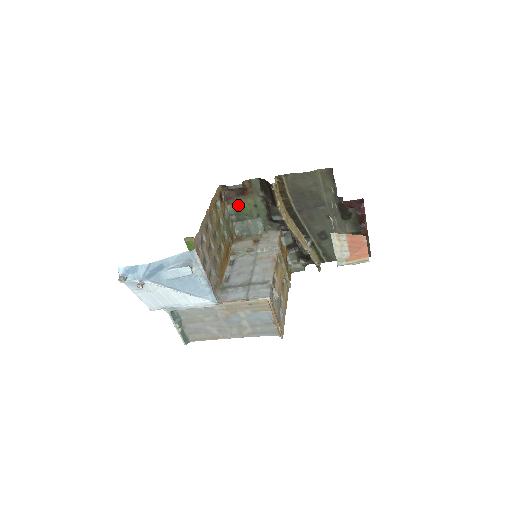
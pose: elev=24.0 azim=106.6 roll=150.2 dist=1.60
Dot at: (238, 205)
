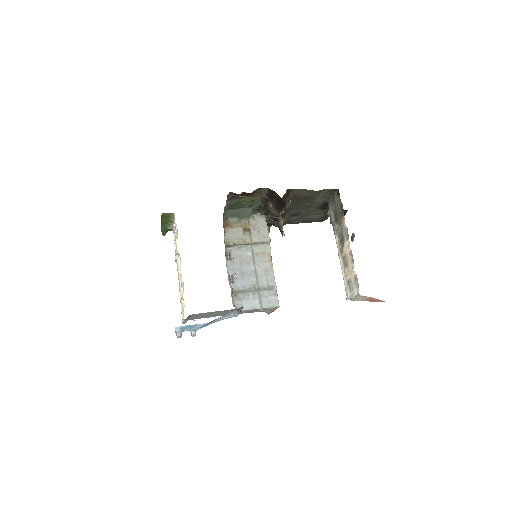
Dot at: (236, 200)
